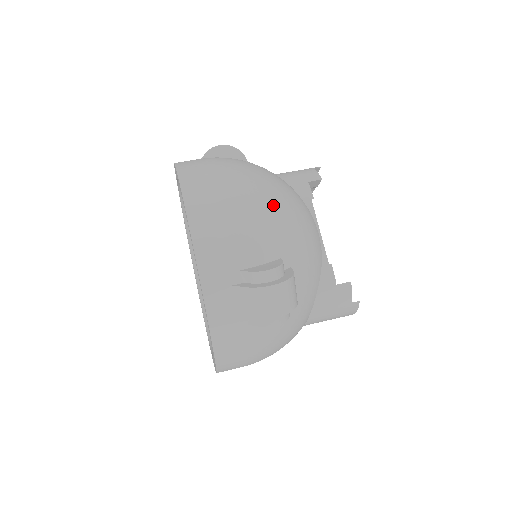
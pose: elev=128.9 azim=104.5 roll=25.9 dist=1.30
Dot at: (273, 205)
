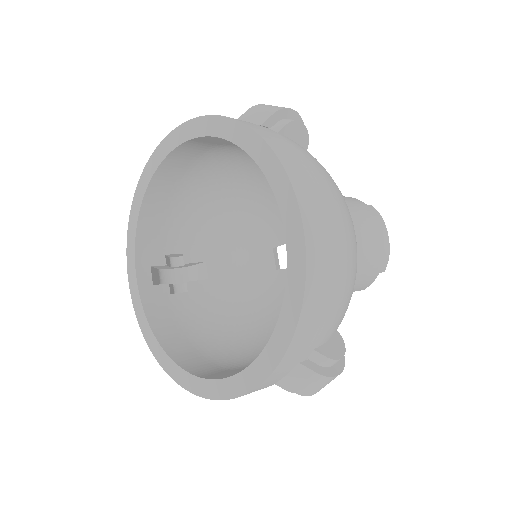
Dot at: occluded
